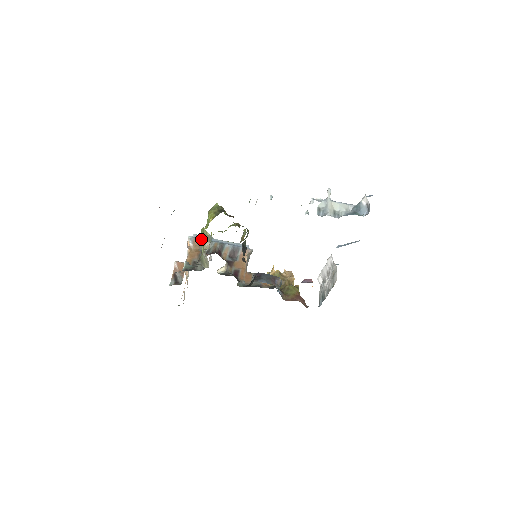
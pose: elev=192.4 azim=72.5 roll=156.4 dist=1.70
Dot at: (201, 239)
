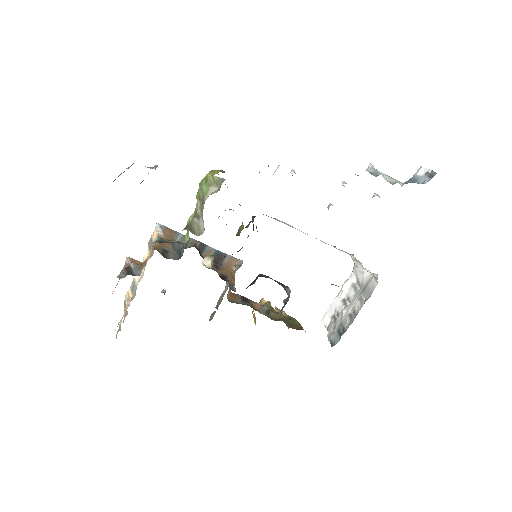
Dot at: (175, 231)
